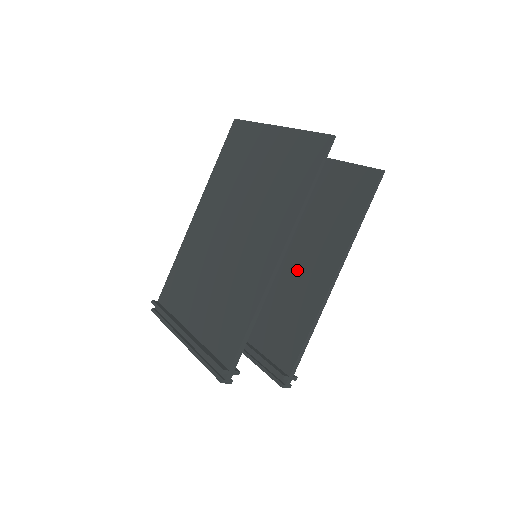
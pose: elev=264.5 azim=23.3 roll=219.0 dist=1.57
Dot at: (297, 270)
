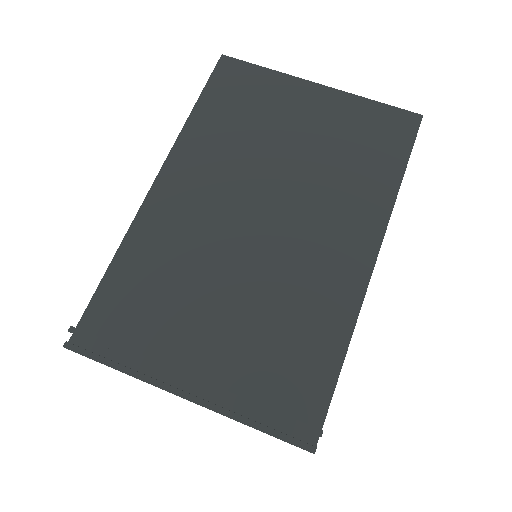
Dot at: occluded
